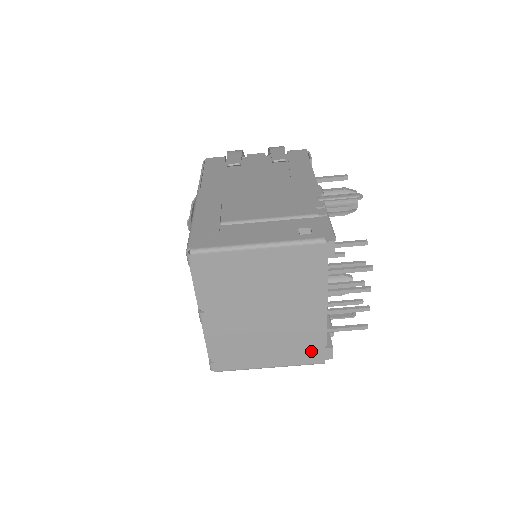
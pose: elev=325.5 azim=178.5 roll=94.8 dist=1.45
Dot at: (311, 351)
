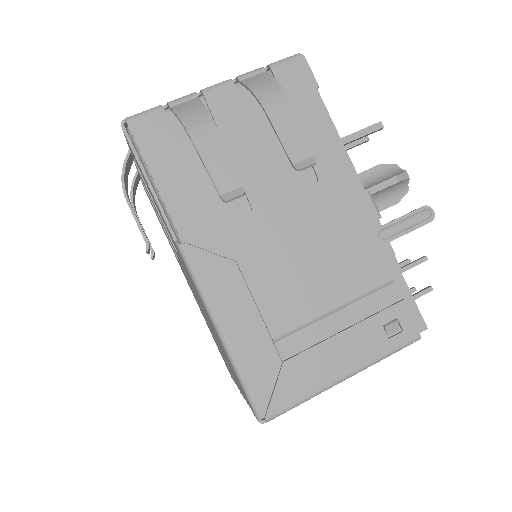
Dot at: occluded
